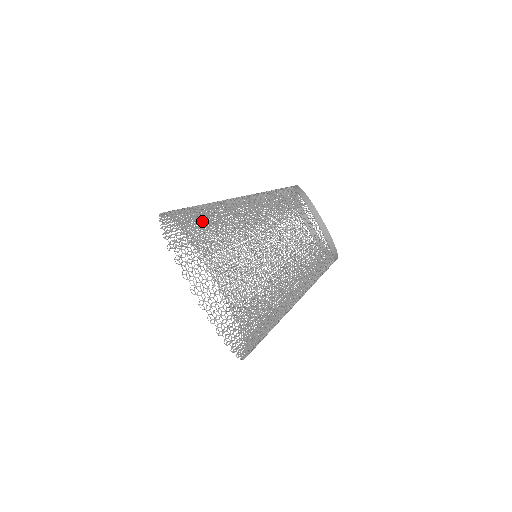
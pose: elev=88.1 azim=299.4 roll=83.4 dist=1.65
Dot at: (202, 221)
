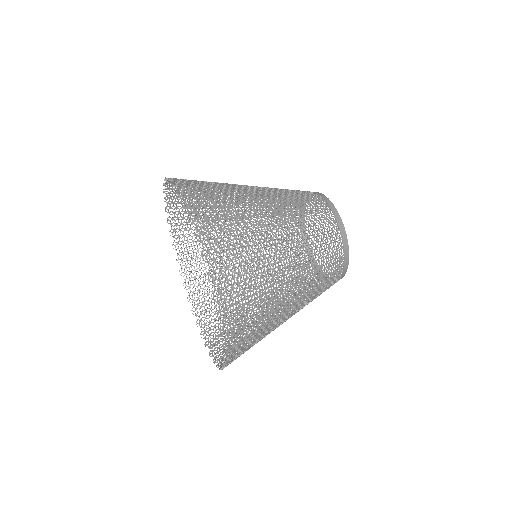
Dot at: occluded
